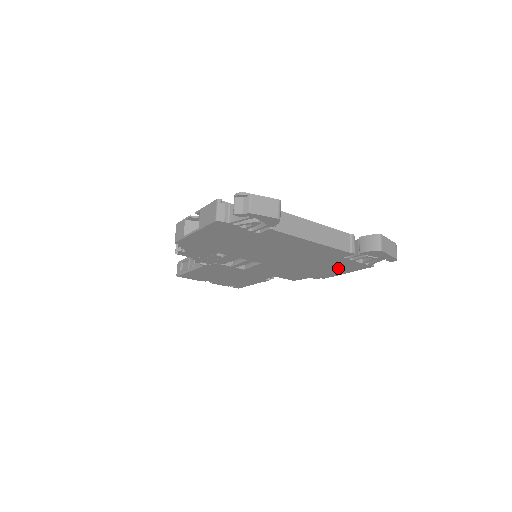
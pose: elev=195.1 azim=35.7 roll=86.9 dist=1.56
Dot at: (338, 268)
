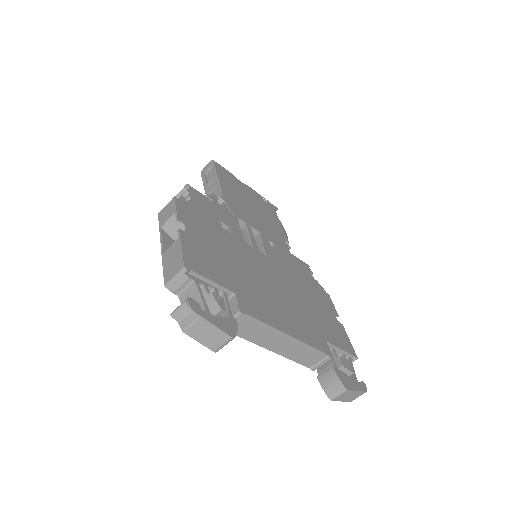
Dot at: occluded
